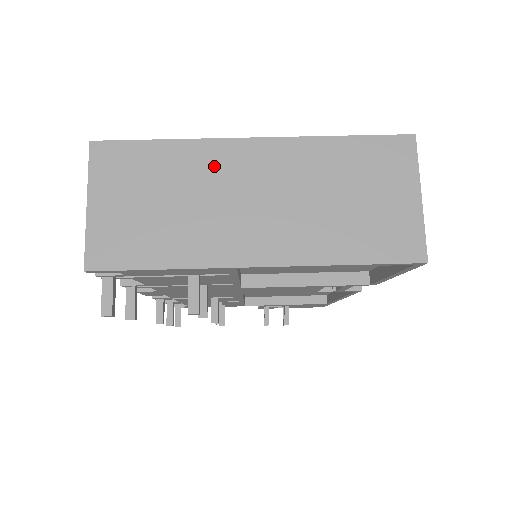
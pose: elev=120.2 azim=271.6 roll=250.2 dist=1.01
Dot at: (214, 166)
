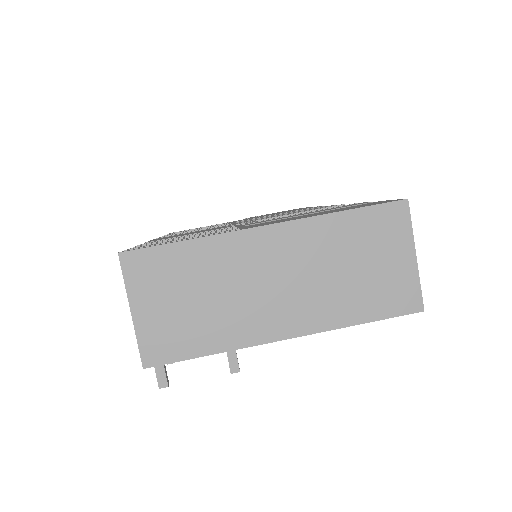
Dot at: (236, 258)
